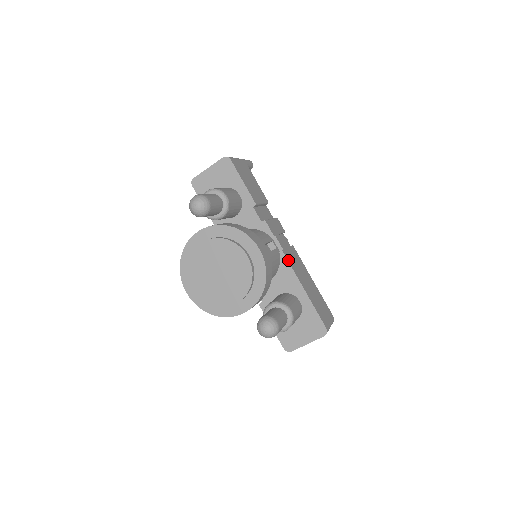
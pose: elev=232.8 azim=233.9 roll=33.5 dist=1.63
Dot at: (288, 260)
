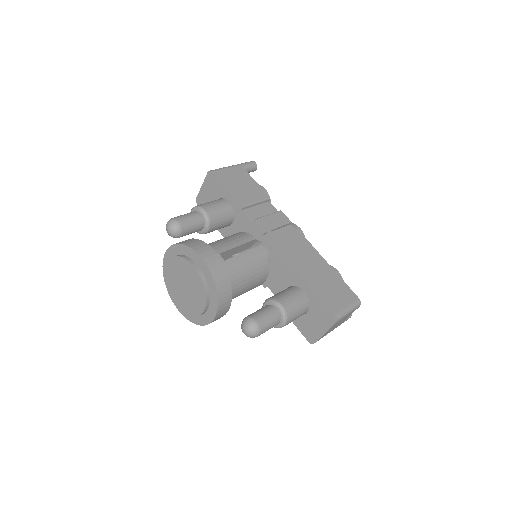
Dot at: (283, 253)
